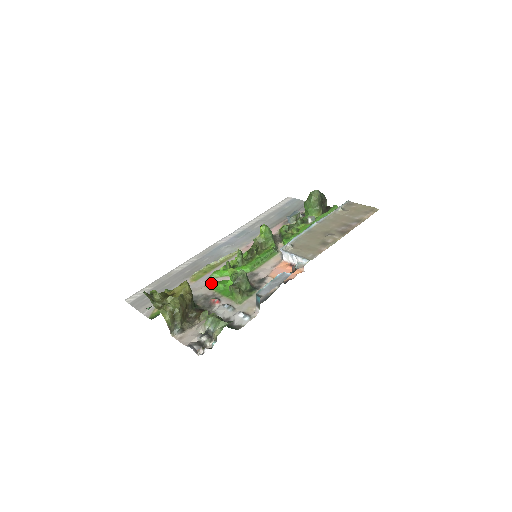
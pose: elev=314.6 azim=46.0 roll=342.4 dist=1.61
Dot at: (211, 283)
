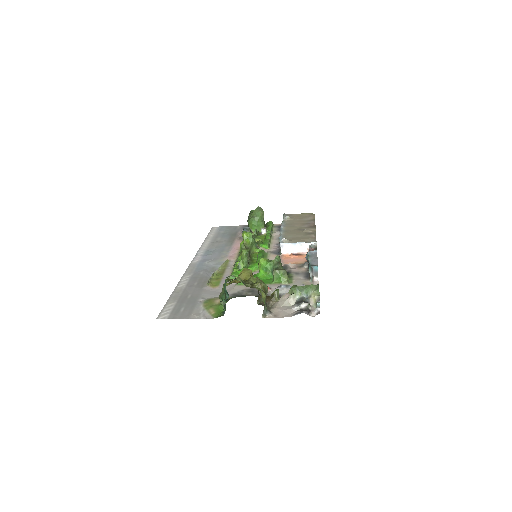
Dot at: occluded
